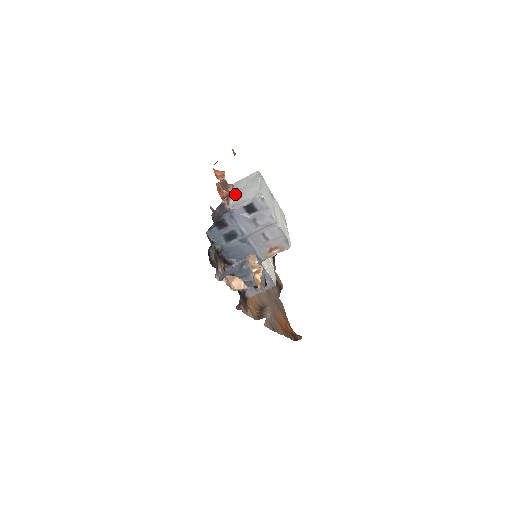
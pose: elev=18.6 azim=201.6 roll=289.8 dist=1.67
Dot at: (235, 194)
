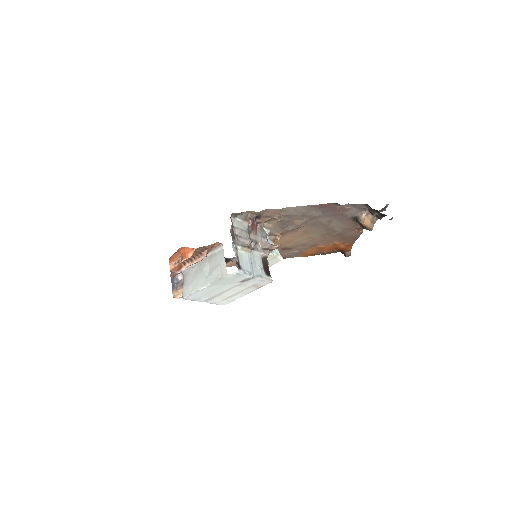
Dot at: (199, 264)
